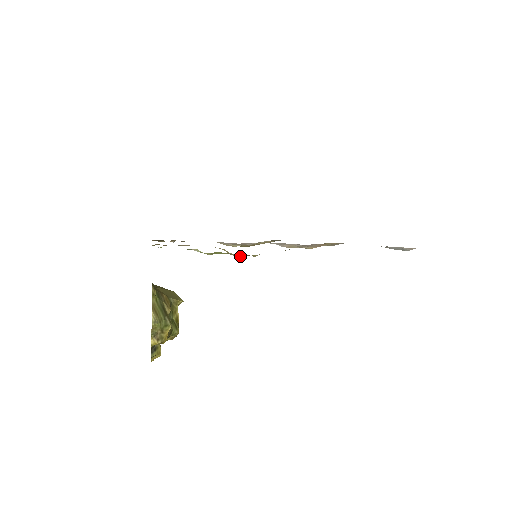
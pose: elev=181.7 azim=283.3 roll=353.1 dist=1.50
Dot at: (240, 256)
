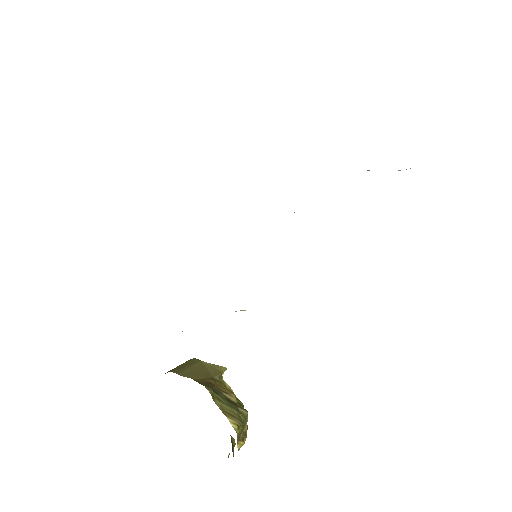
Dot at: occluded
